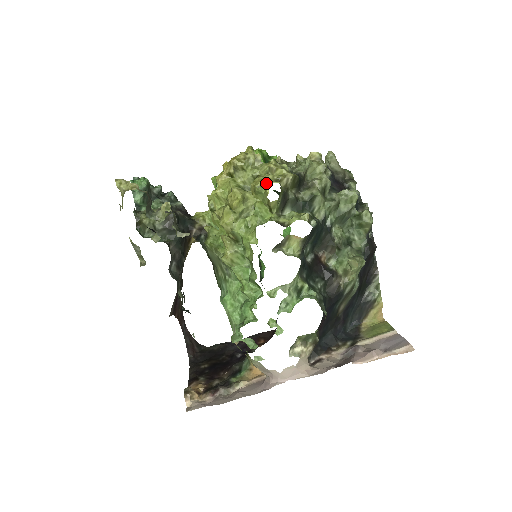
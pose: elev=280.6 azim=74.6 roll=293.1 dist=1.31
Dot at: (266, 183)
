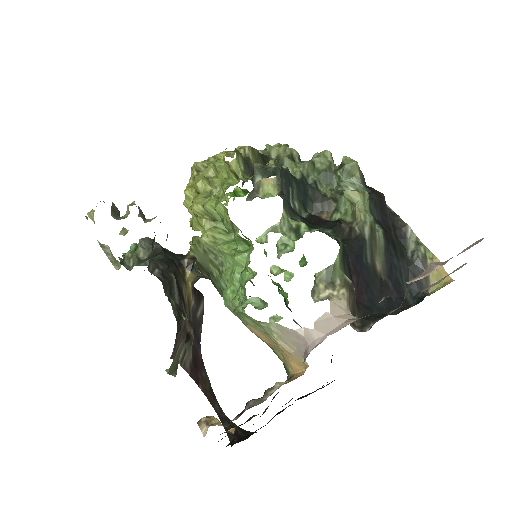
Dot at: (222, 155)
